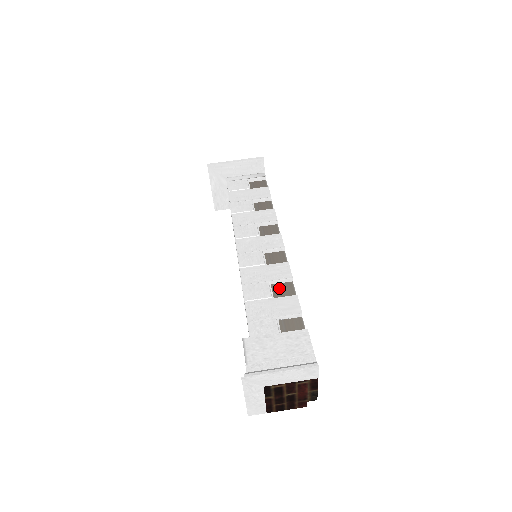
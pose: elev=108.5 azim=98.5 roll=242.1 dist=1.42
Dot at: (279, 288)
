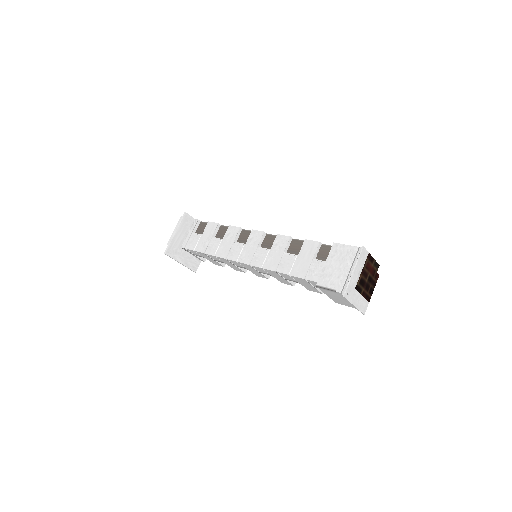
Dot at: (292, 249)
